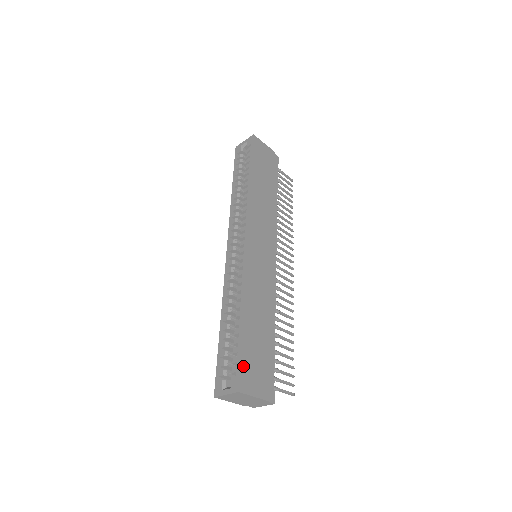
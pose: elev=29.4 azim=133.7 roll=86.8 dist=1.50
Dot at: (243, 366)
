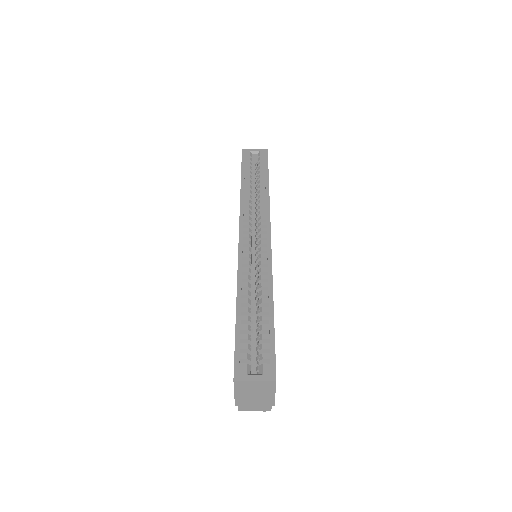
Dot at: (275, 356)
